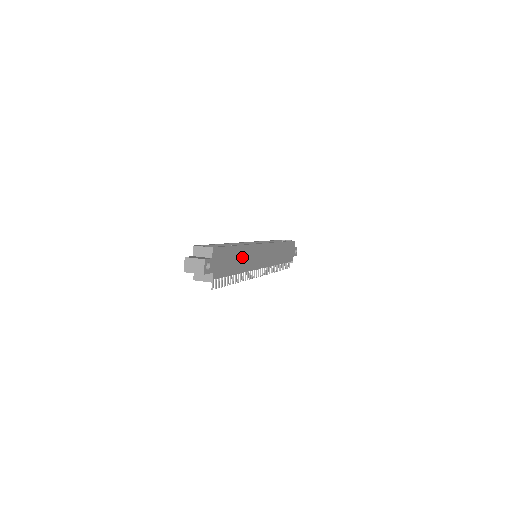
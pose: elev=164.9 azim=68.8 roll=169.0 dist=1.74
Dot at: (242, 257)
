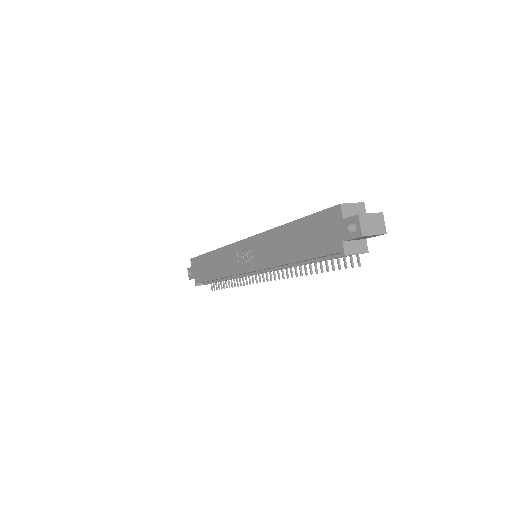
Dot at: occluded
